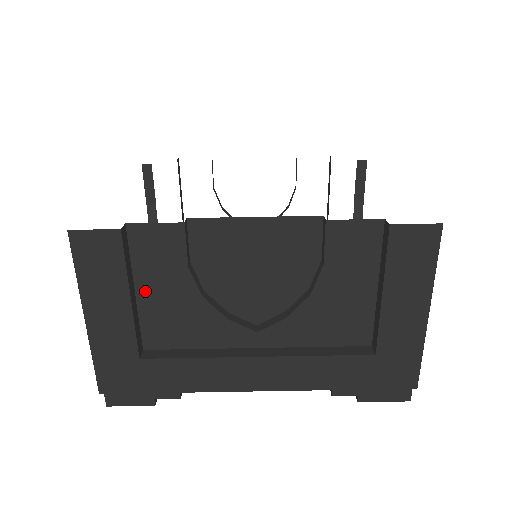
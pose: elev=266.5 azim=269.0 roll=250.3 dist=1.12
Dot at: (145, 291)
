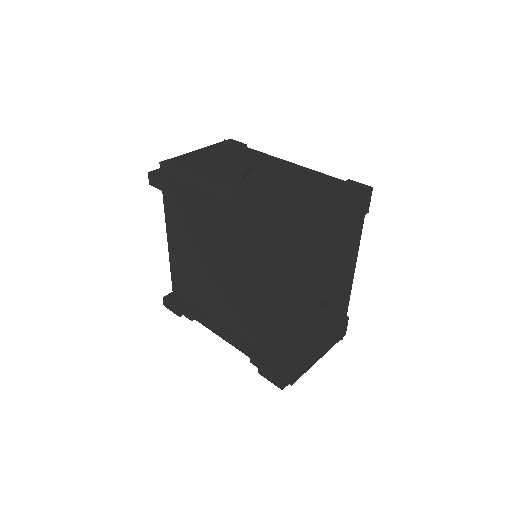
Dot at: (226, 162)
